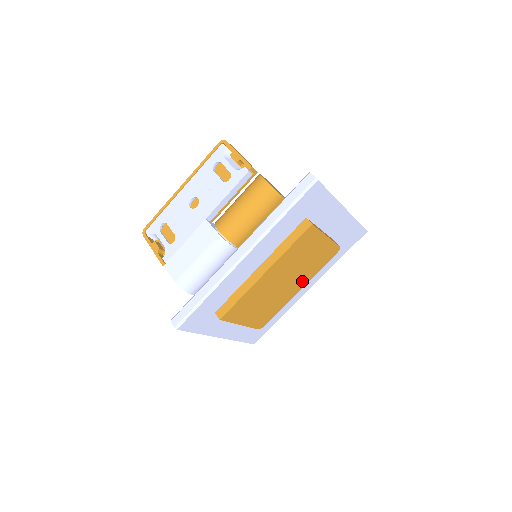
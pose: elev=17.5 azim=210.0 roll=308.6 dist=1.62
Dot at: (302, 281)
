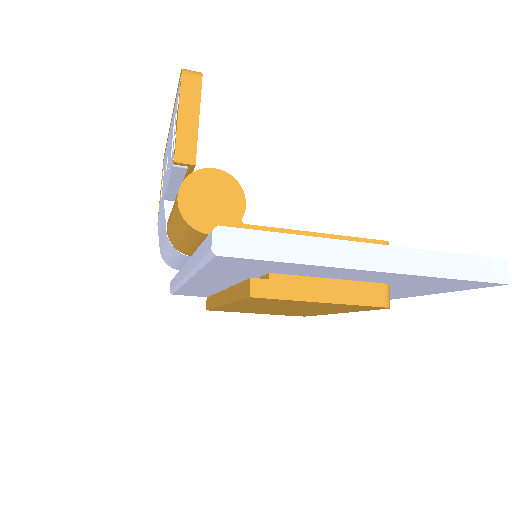
Dot at: (332, 311)
